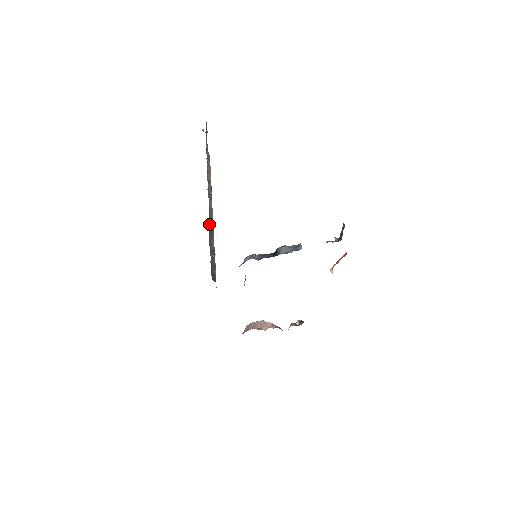
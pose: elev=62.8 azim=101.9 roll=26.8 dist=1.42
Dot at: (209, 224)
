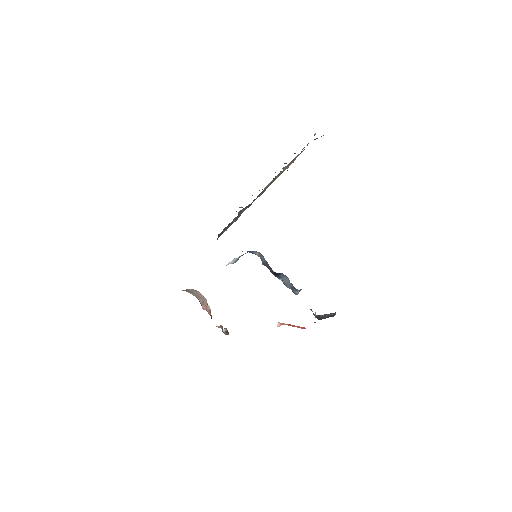
Dot at: occluded
